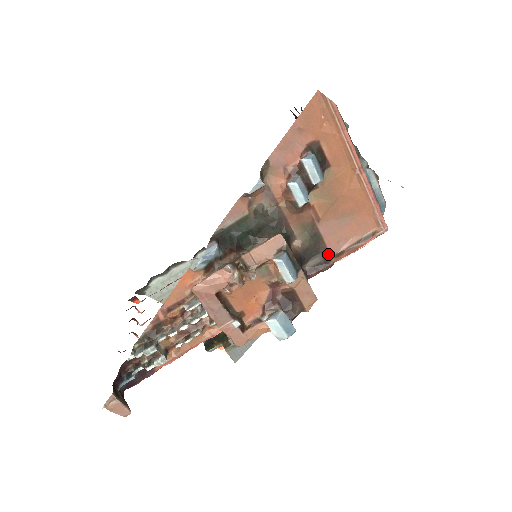
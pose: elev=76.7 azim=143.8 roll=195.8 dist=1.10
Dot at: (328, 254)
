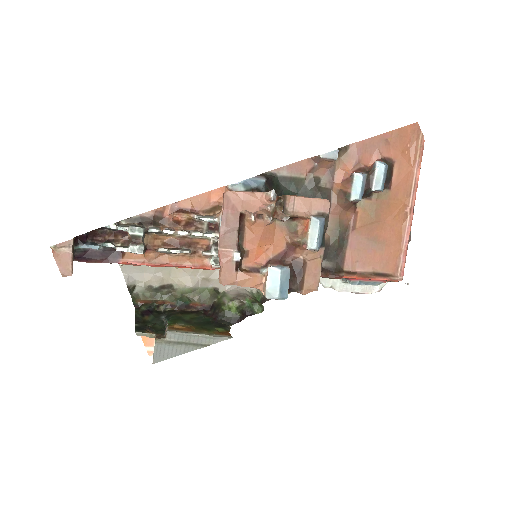
Dot at: (342, 266)
